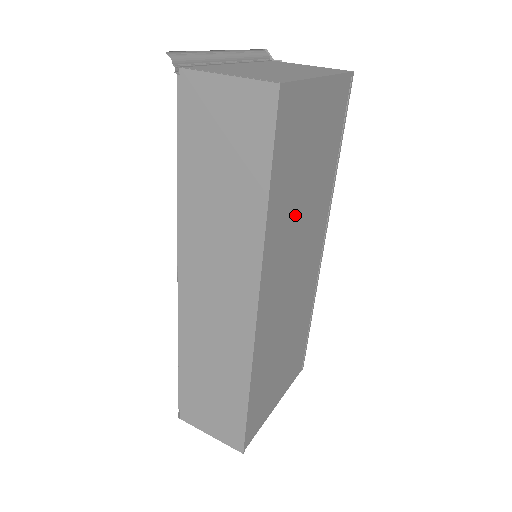
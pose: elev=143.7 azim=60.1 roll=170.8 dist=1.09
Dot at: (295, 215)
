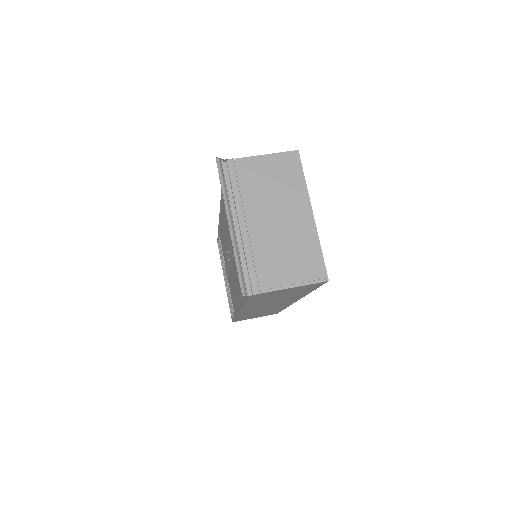
Dot at: occluded
